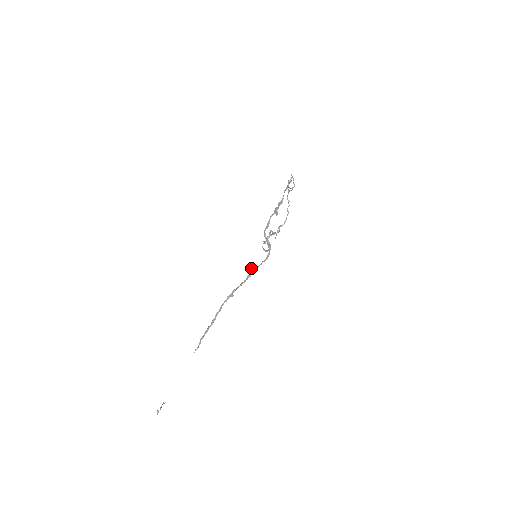
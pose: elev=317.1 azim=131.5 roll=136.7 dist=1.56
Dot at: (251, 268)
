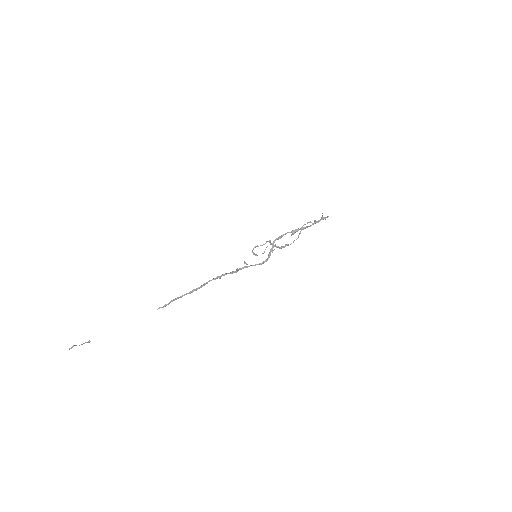
Dot at: (245, 263)
